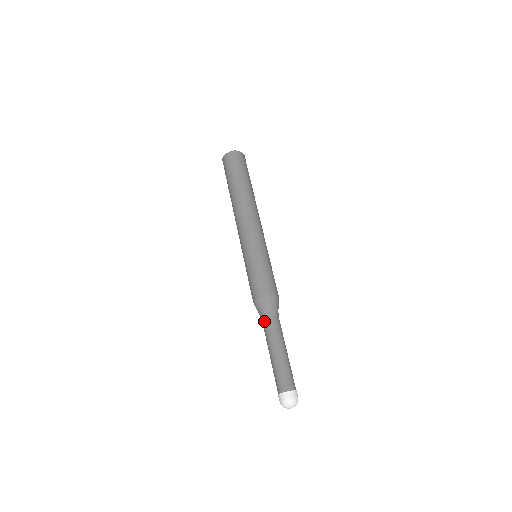
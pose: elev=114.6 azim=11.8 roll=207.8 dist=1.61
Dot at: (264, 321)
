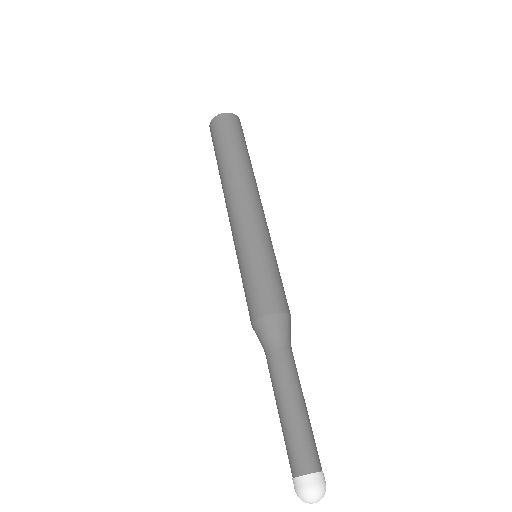
Dot at: (267, 355)
